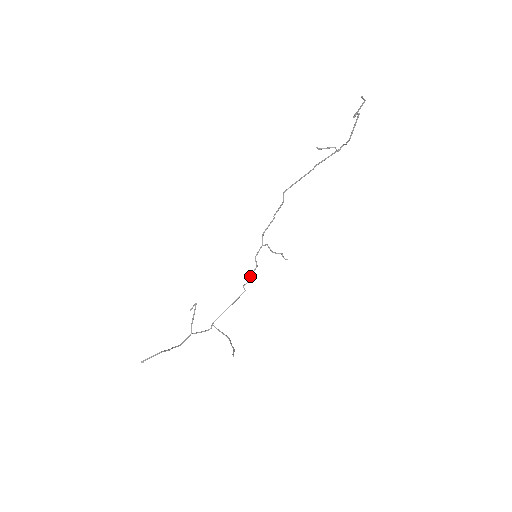
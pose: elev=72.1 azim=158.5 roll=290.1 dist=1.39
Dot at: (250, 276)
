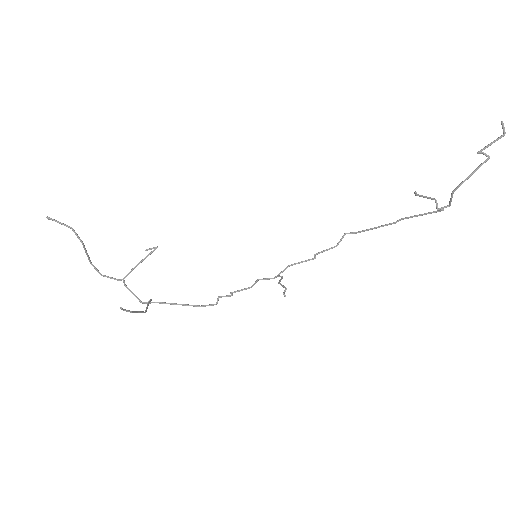
Dot at: (235, 291)
